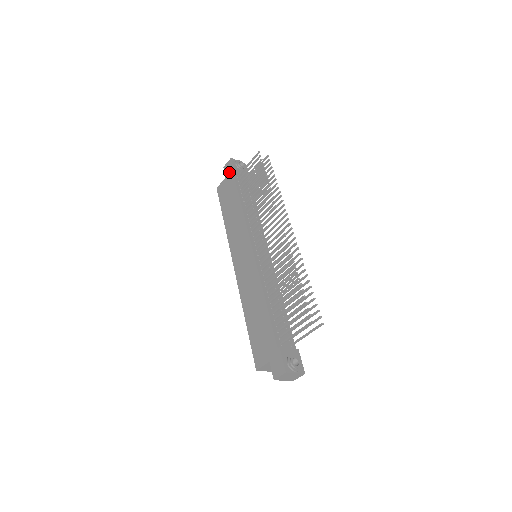
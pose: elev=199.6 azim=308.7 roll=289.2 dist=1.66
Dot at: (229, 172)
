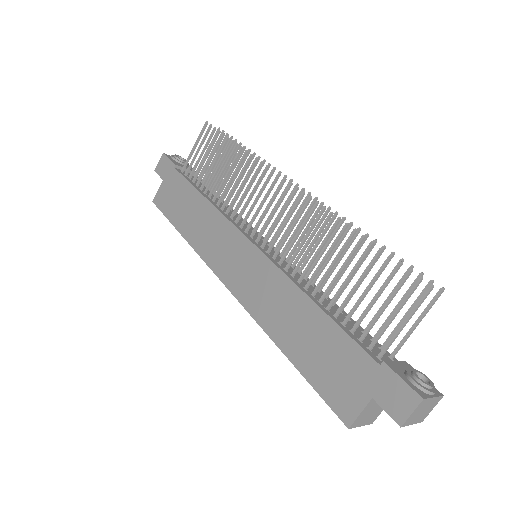
Dot at: (166, 170)
